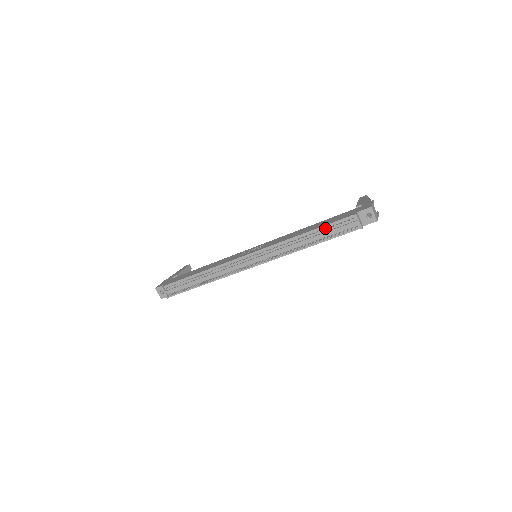
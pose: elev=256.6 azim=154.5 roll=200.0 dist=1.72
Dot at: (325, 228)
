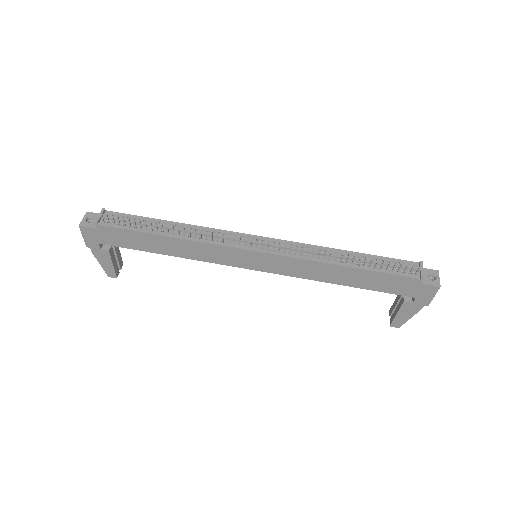
Dot at: occluded
